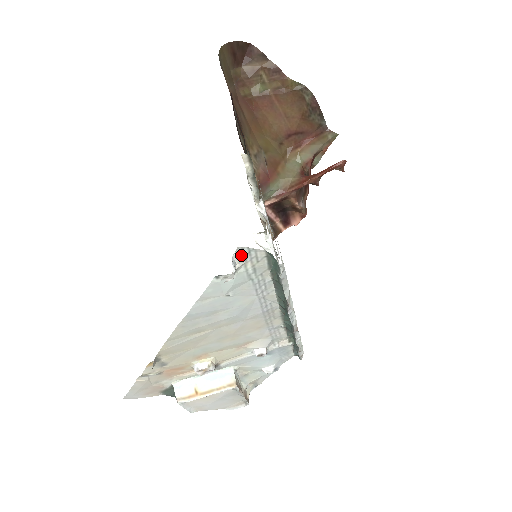
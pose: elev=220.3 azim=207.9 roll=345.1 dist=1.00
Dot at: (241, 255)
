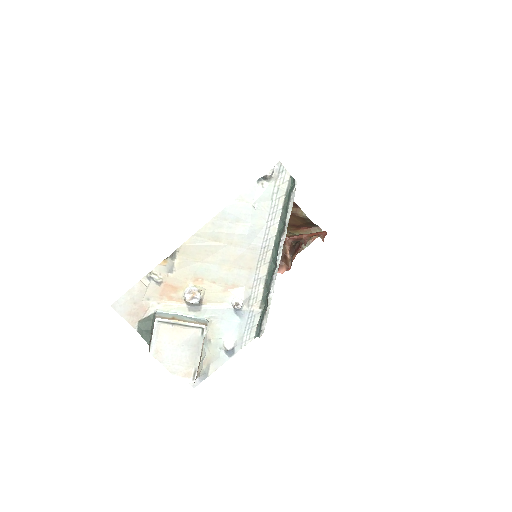
Dot at: (278, 170)
